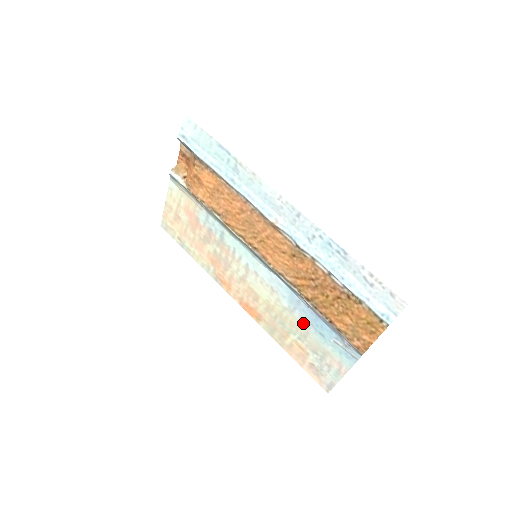
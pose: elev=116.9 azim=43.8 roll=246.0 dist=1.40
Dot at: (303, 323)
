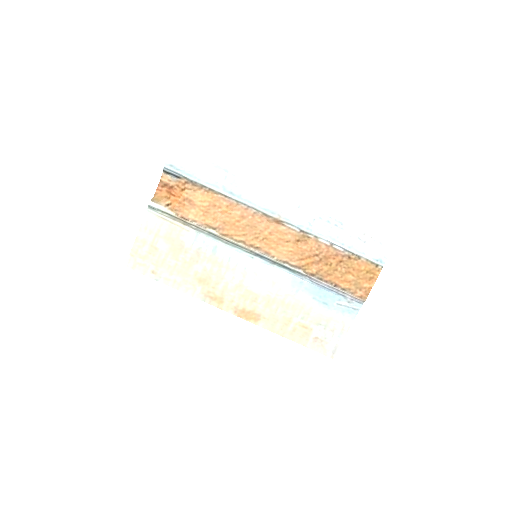
Dot at: (306, 301)
